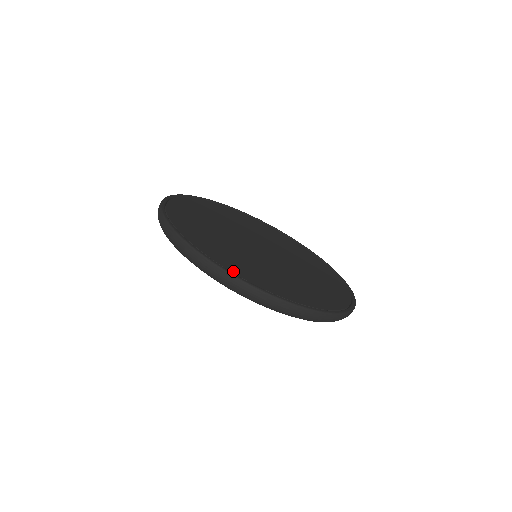
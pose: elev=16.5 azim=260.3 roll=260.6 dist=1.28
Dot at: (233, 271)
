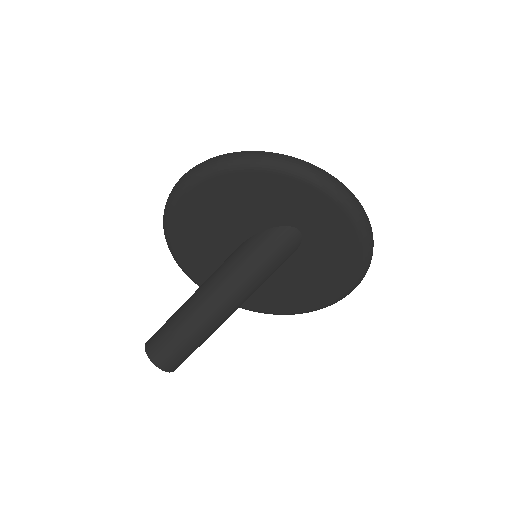
Dot at: occluded
